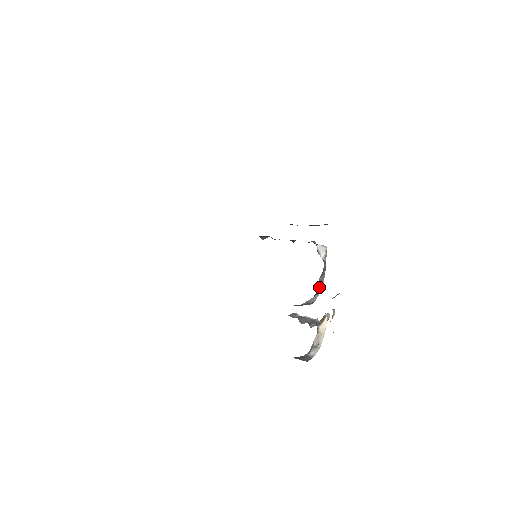
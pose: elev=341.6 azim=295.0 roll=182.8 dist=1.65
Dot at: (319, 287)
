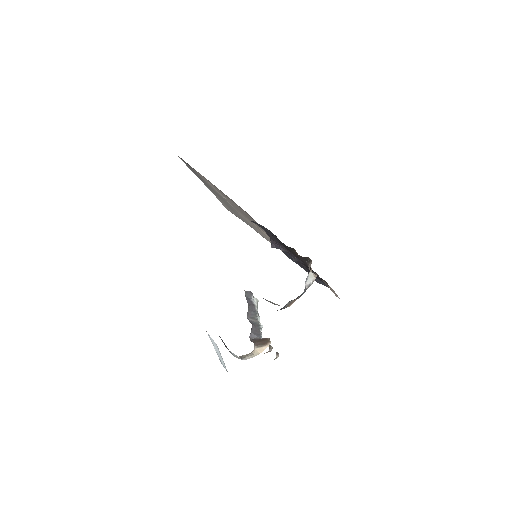
Dot at: (284, 307)
